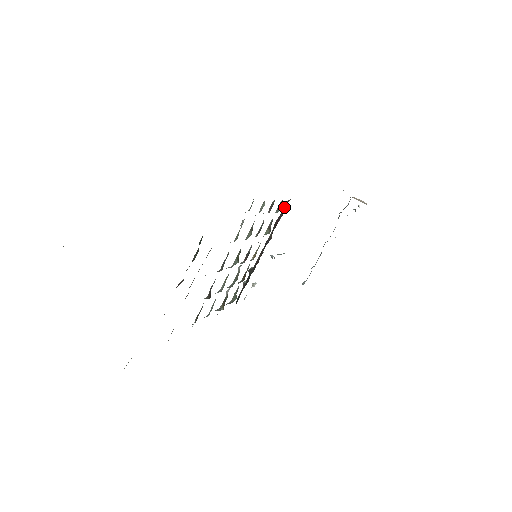
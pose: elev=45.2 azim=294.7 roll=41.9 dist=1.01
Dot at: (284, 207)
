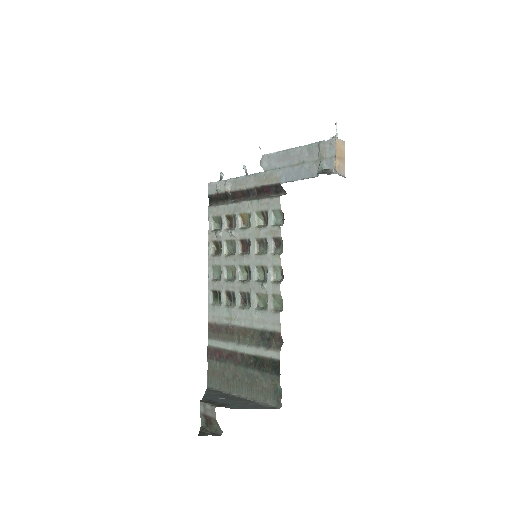
Dot at: (277, 188)
